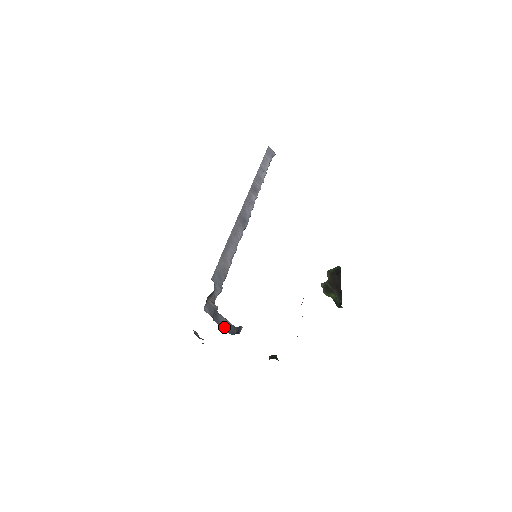
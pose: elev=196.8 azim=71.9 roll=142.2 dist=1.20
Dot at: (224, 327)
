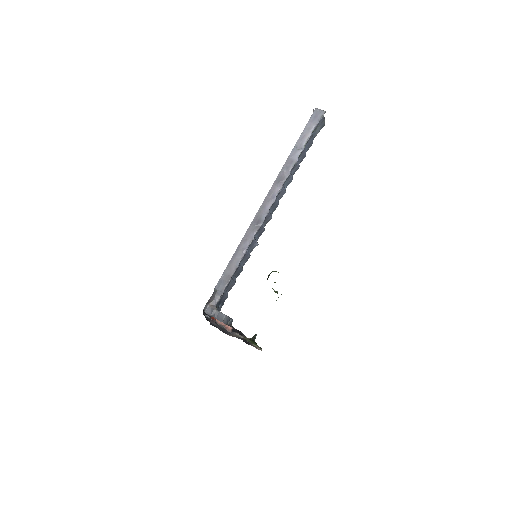
Dot at: (221, 320)
